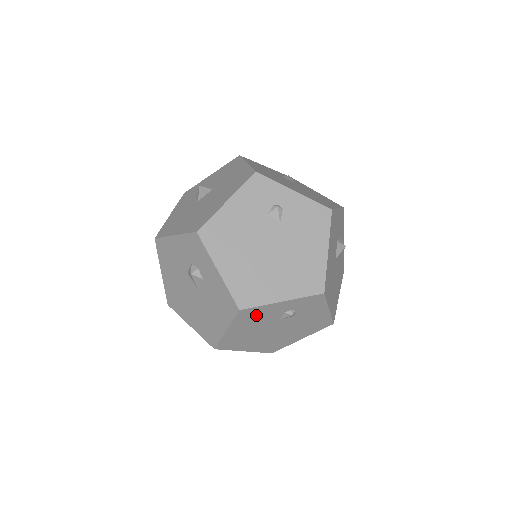
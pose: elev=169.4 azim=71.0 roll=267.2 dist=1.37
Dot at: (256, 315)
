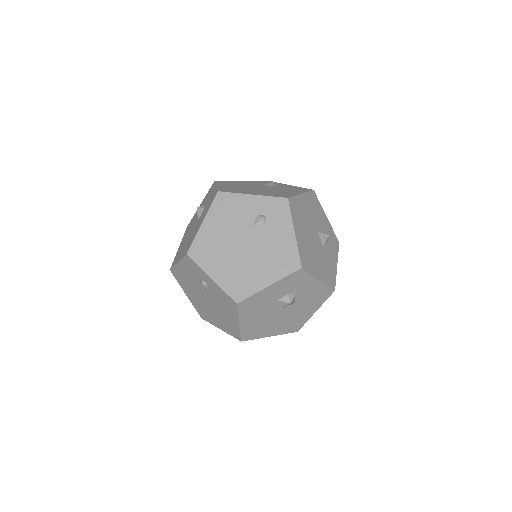
Dot at: occluded
